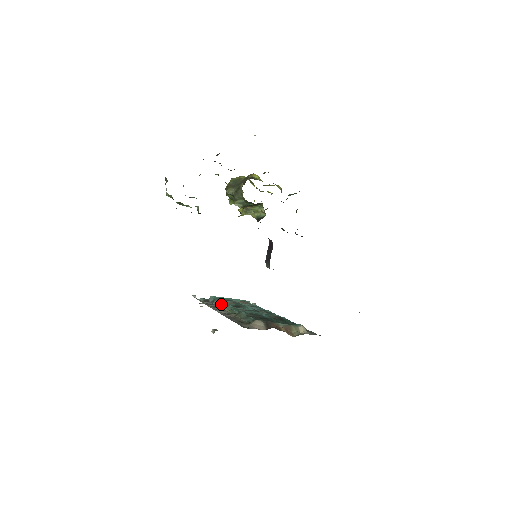
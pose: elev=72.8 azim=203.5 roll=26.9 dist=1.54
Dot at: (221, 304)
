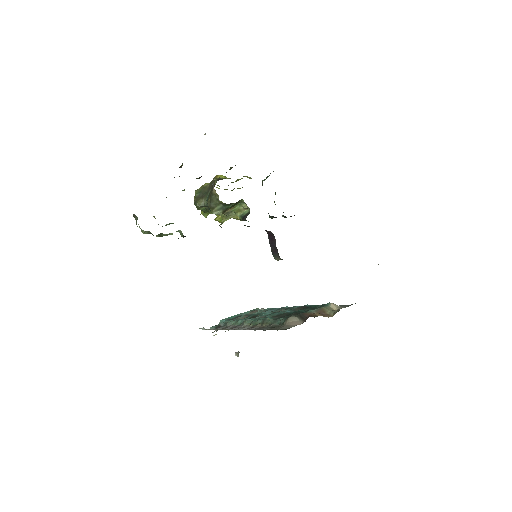
Dot at: (237, 322)
